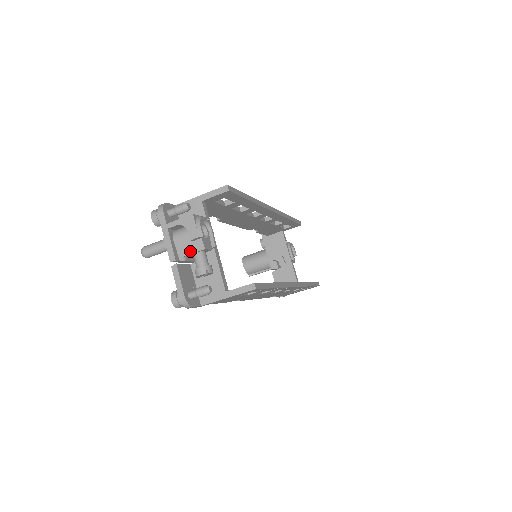
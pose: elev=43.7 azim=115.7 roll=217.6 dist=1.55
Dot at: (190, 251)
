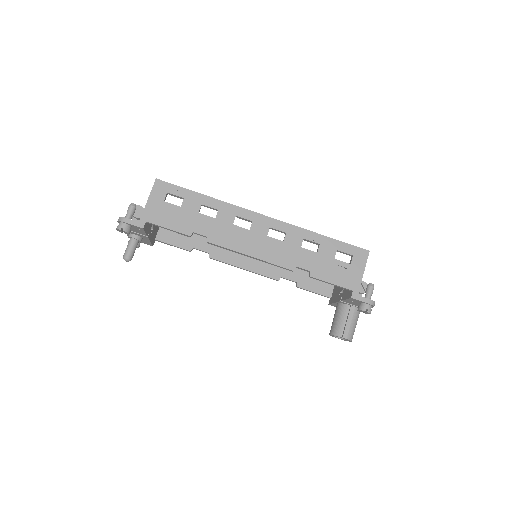
Dot at: (133, 218)
